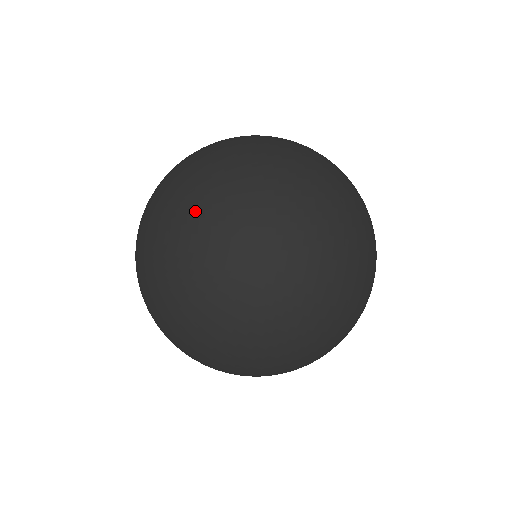
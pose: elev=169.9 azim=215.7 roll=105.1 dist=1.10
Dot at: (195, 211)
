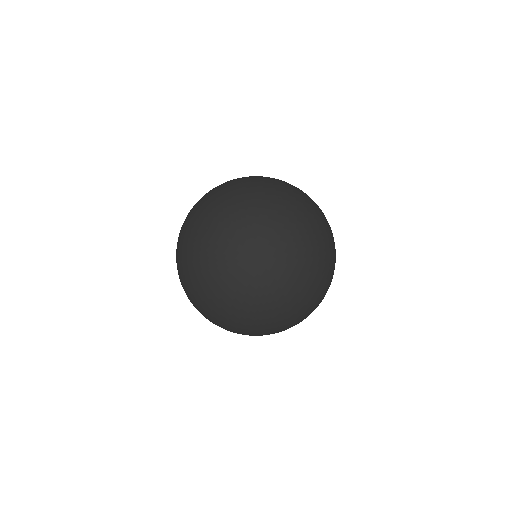
Dot at: (225, 197)
